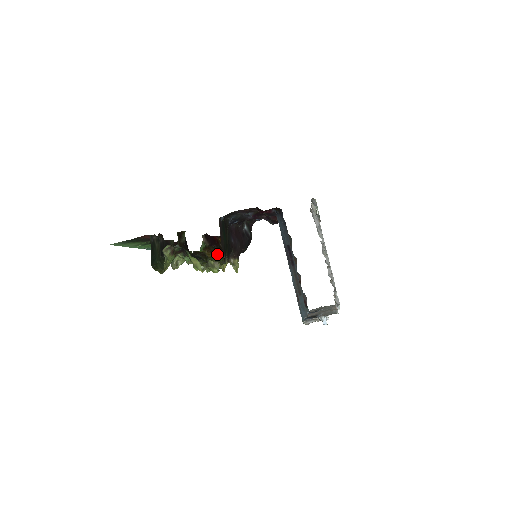
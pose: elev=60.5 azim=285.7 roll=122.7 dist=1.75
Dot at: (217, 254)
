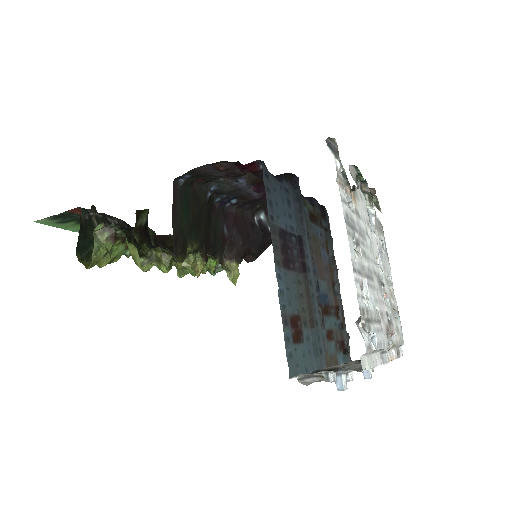
Dot at: occluded
